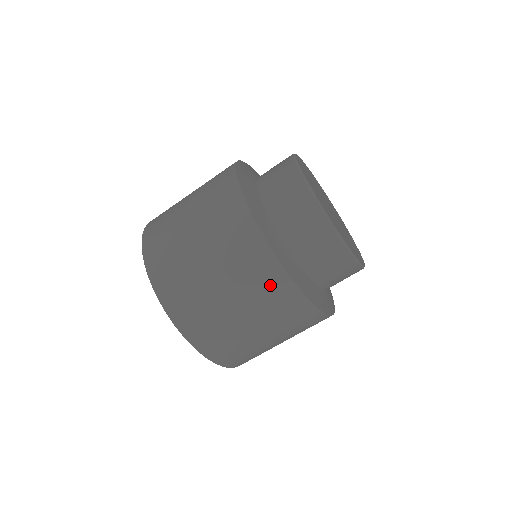
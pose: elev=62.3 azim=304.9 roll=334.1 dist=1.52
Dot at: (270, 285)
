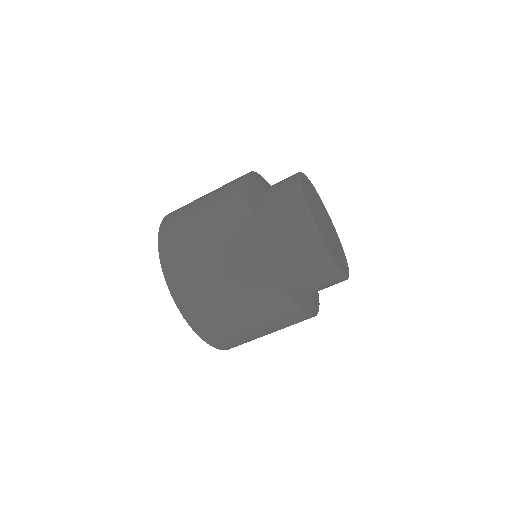
Dot at: (246, 251)
